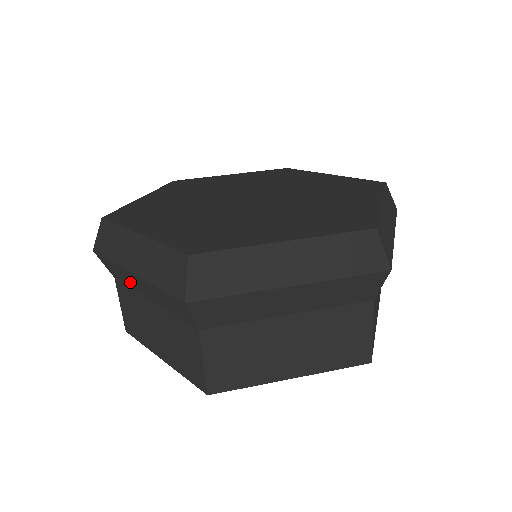
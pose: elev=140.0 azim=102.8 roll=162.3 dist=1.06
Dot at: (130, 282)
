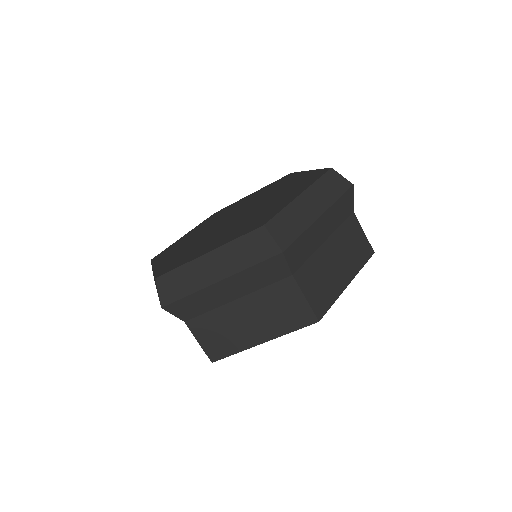
Dot at: (210, 302)
